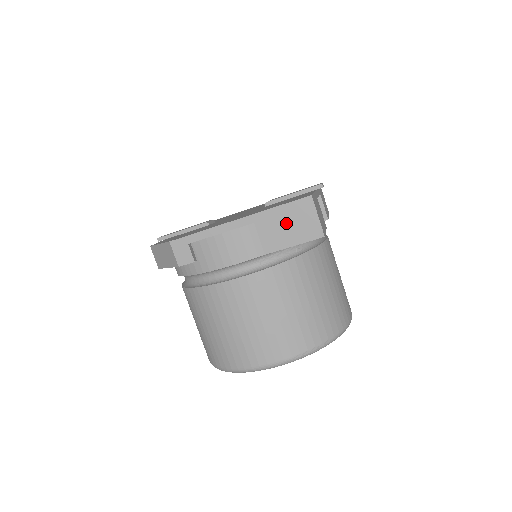
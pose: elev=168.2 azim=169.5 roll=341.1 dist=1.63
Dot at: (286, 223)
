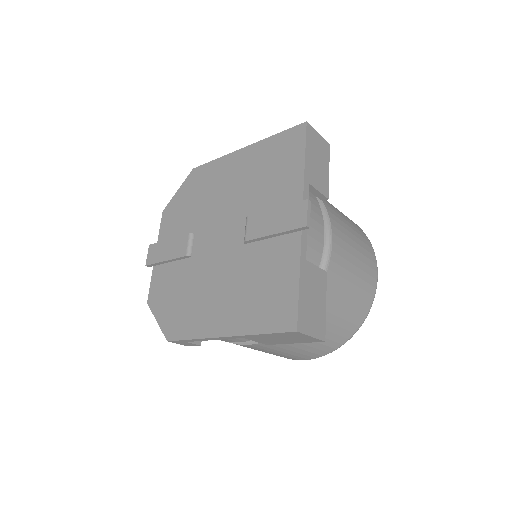
Dot at: (278, 338)
